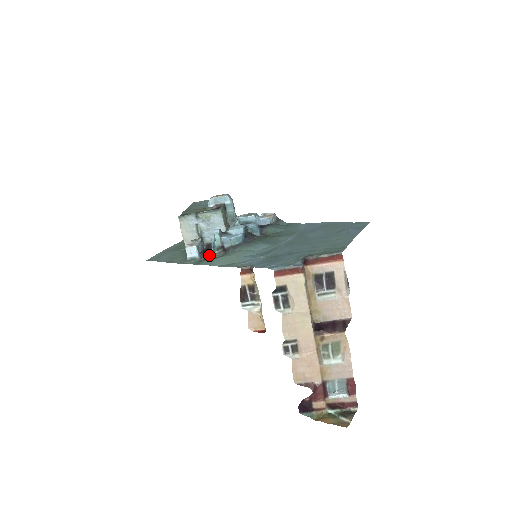
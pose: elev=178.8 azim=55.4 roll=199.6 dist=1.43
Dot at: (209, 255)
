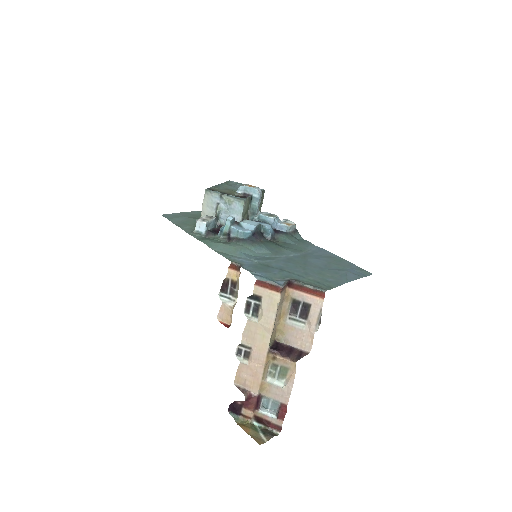
Dot at: (214, 236)
